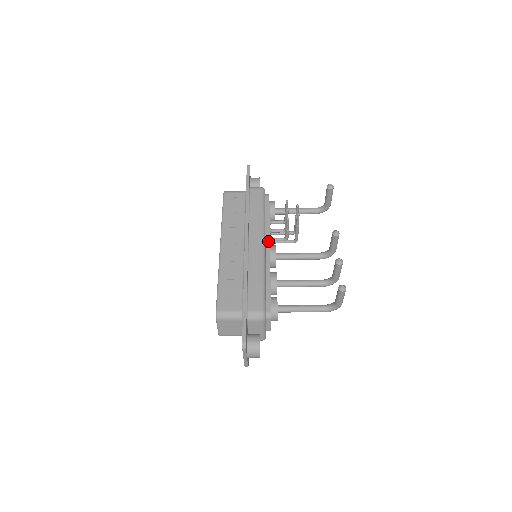
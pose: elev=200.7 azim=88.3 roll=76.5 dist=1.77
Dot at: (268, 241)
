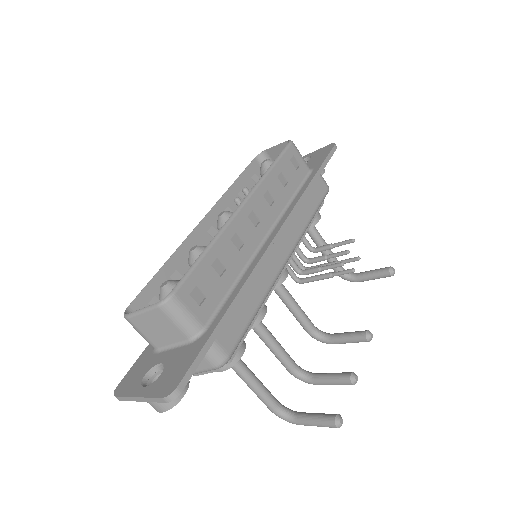
Dot at: occluded
